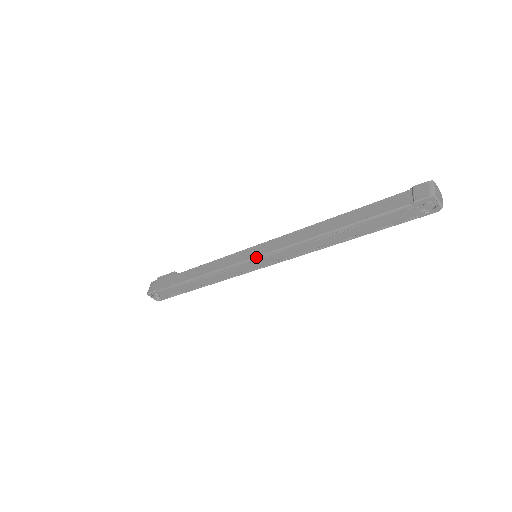
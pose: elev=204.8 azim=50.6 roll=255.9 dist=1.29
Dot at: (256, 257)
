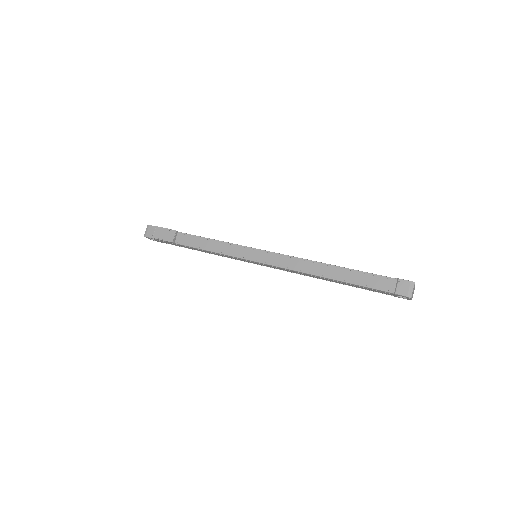
Dot at: (257, 262)
